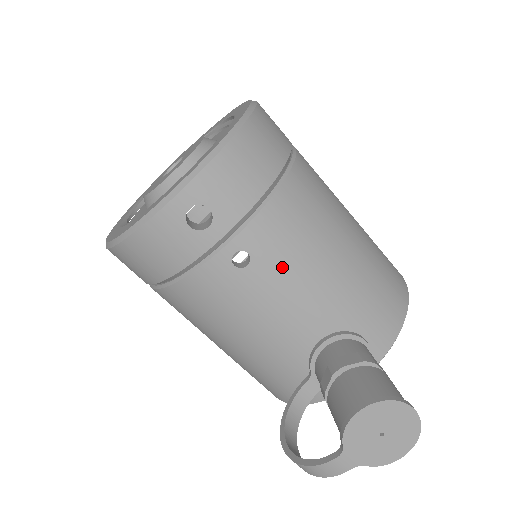
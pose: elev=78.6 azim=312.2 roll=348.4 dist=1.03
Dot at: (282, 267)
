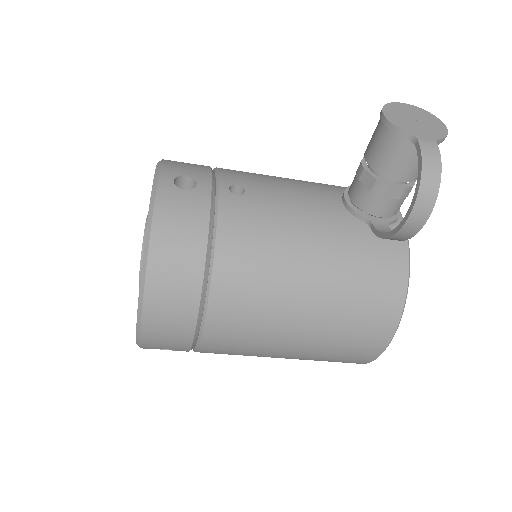
Dot at: (266, 184)
